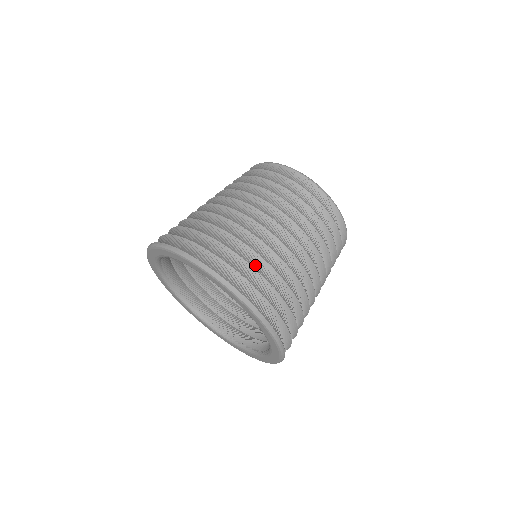
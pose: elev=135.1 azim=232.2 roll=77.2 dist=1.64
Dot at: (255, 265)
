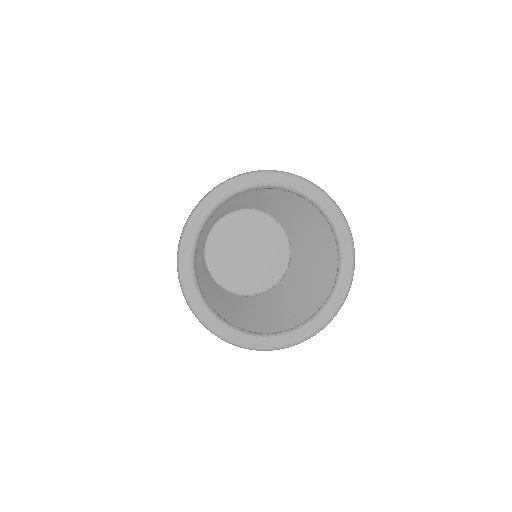
Dot at: occluded
